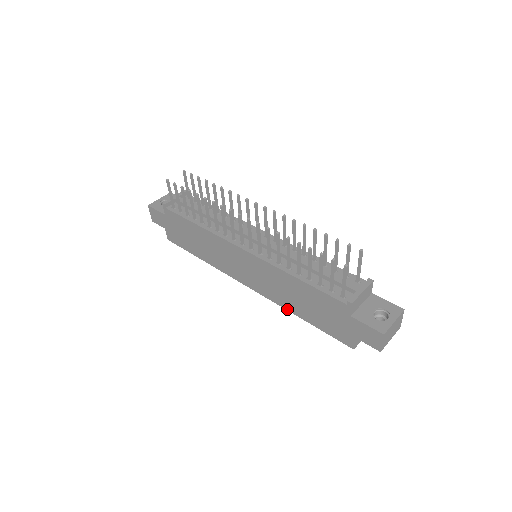
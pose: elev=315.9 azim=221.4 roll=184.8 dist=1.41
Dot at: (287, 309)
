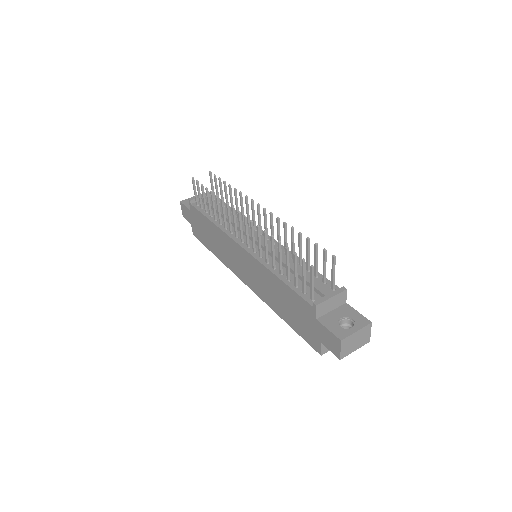
Dot at: (273, 309)
